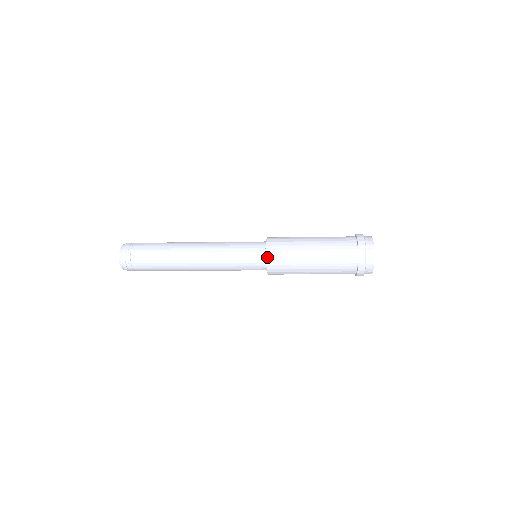
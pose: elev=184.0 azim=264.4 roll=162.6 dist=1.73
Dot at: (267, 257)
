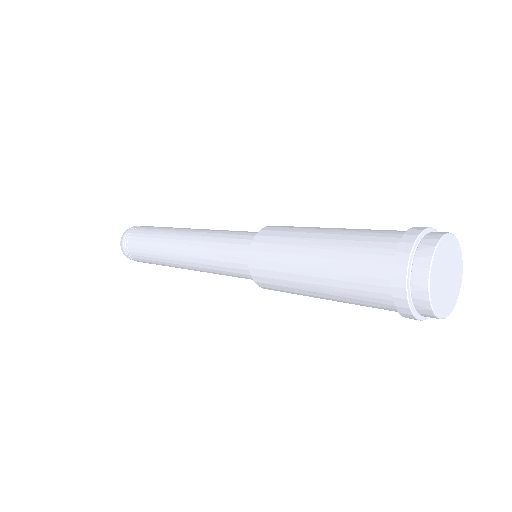
Dot at: (252, 245)
